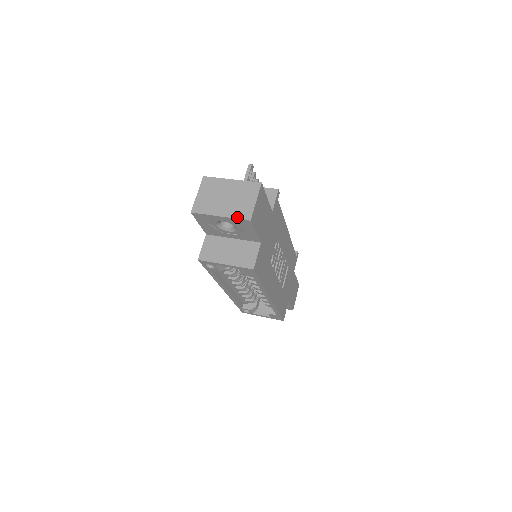
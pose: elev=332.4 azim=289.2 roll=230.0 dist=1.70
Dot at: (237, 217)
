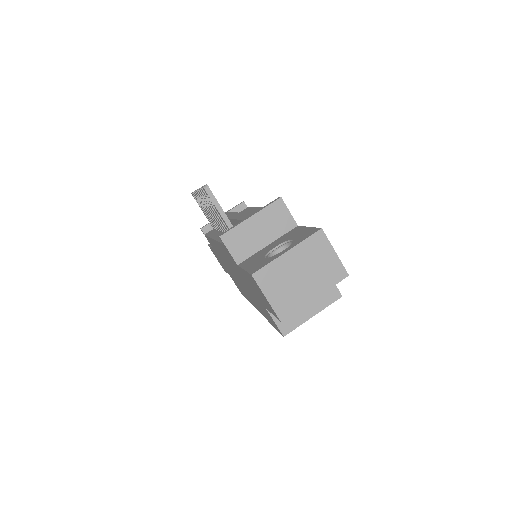
Dot at: (333, 284)
